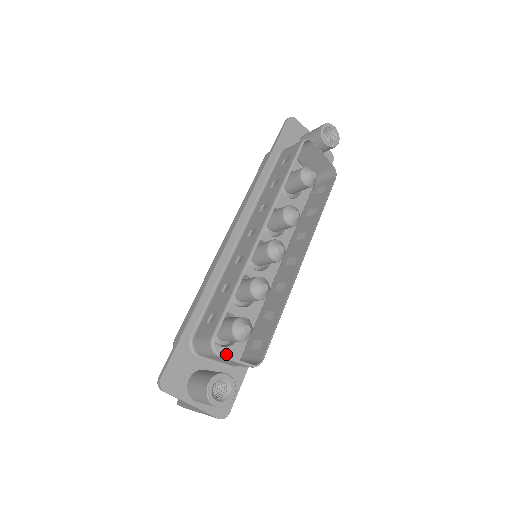
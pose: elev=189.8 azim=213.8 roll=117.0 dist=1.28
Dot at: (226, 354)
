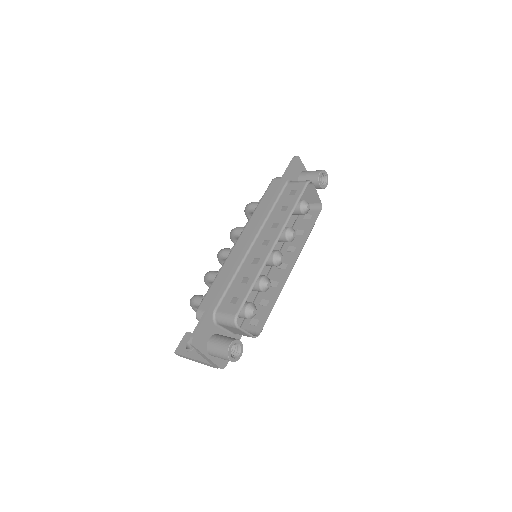
Dot at: occluded
